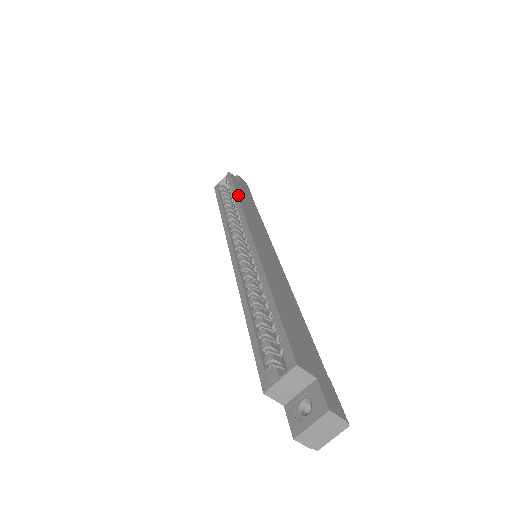
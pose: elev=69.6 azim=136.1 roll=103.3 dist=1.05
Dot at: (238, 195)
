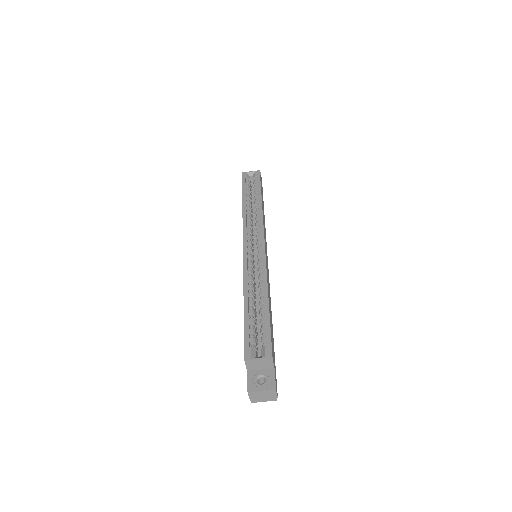
Dot at: occluded
